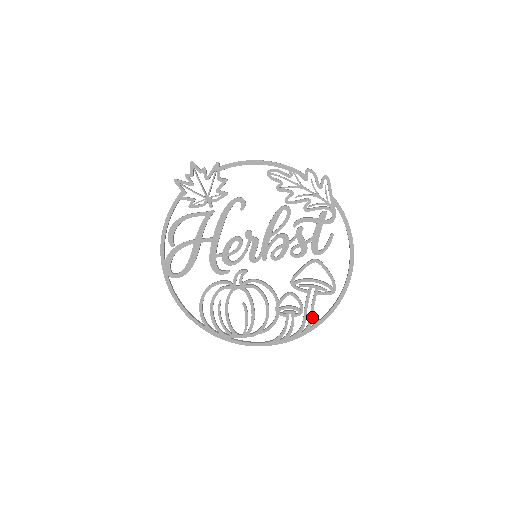
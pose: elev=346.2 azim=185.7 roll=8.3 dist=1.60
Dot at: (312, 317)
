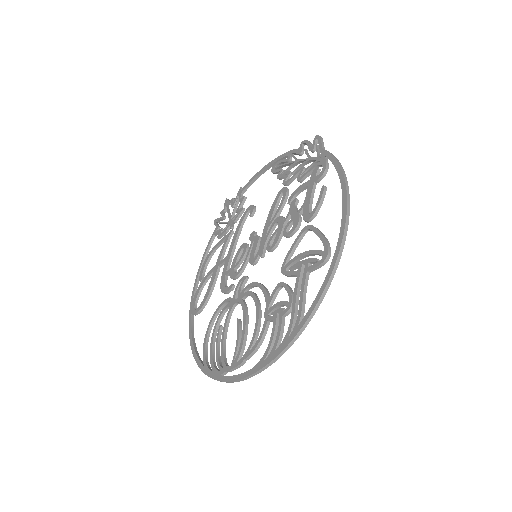
Dot at: (301, 307)
